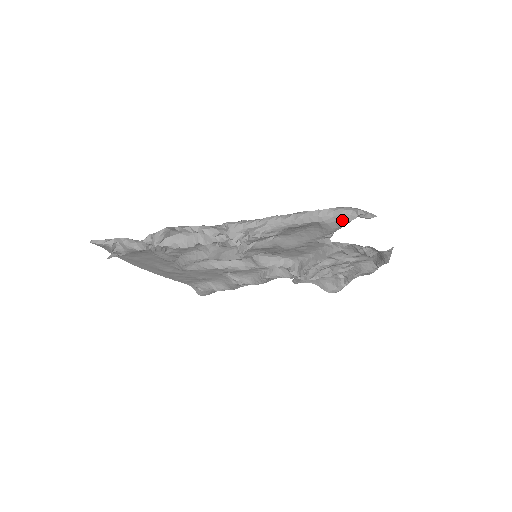
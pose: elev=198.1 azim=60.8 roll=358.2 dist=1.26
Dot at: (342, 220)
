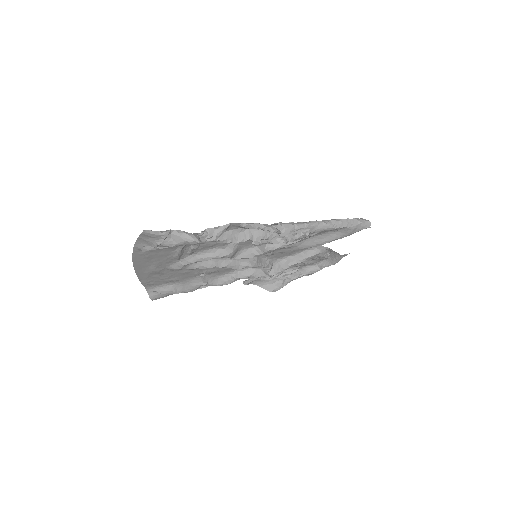
Dot at: (361, 227)
